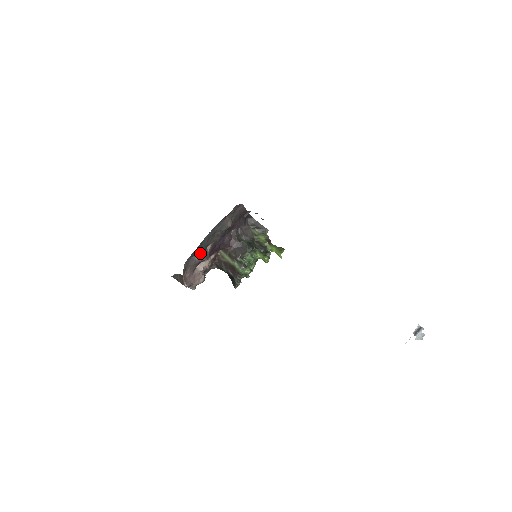
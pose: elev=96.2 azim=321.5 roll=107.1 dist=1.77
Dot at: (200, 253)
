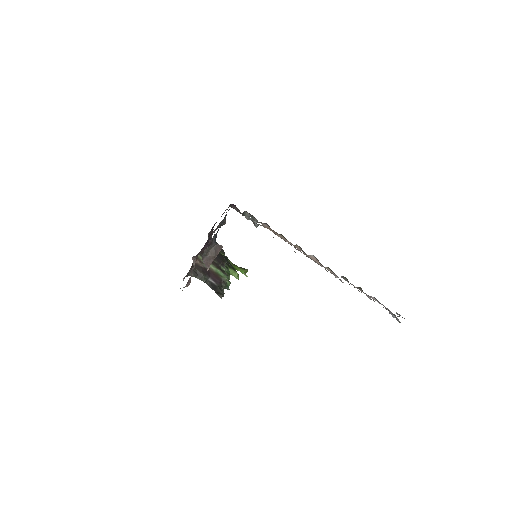
Dot at: (215, 236)
